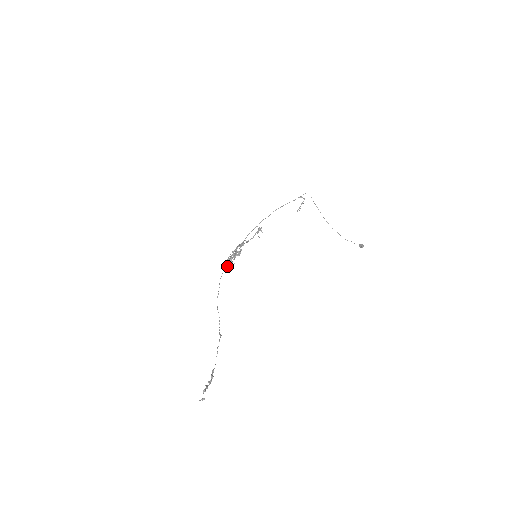
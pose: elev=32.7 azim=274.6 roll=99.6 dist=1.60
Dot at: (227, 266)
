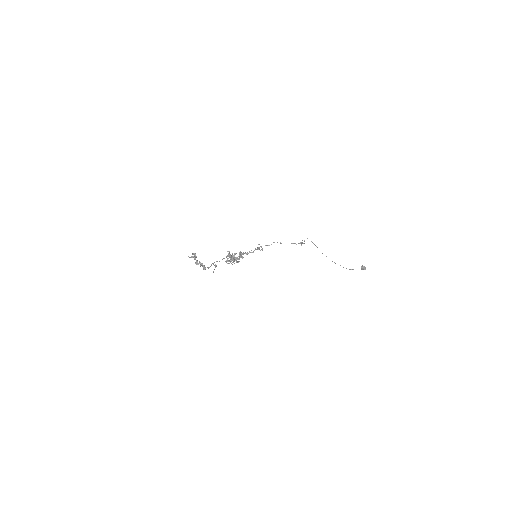
Dot at: (225, 261)
